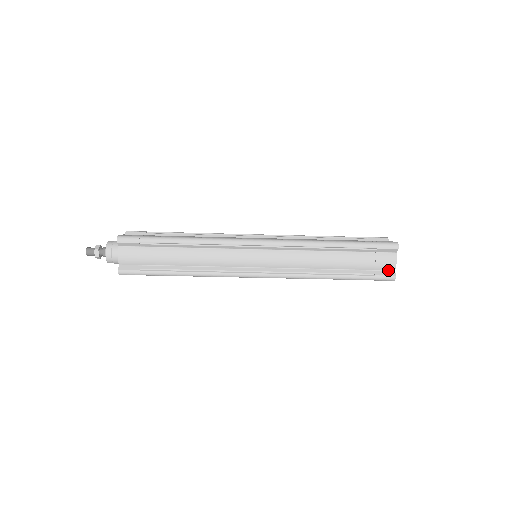
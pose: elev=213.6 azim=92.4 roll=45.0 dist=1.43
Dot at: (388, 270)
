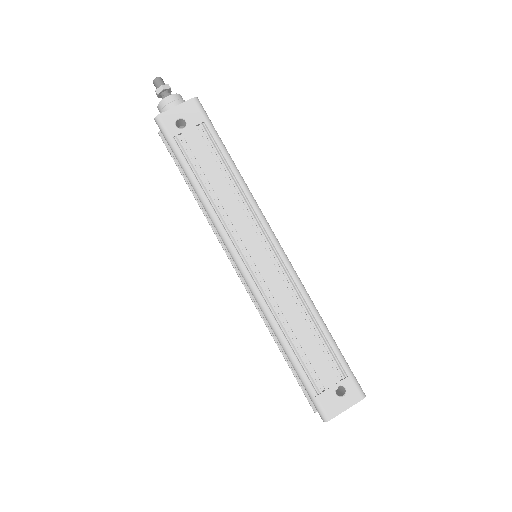
Dot at: occluded
